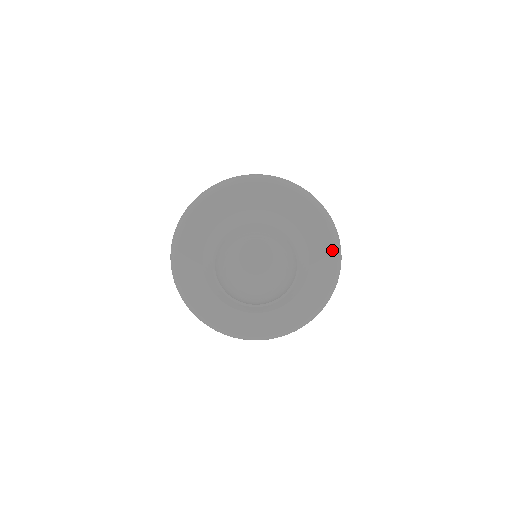
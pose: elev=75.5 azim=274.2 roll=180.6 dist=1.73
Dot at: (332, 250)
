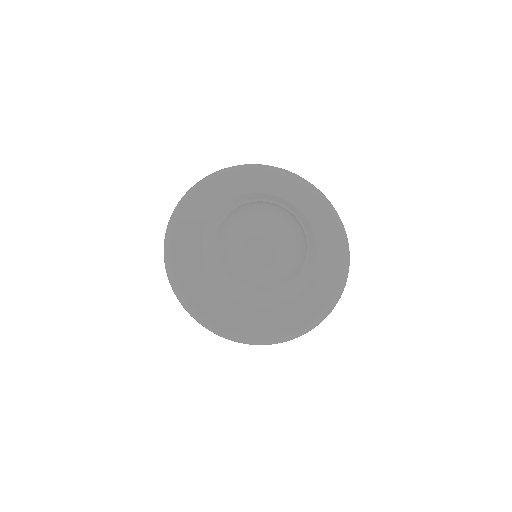
Dot at: (323, 306)
